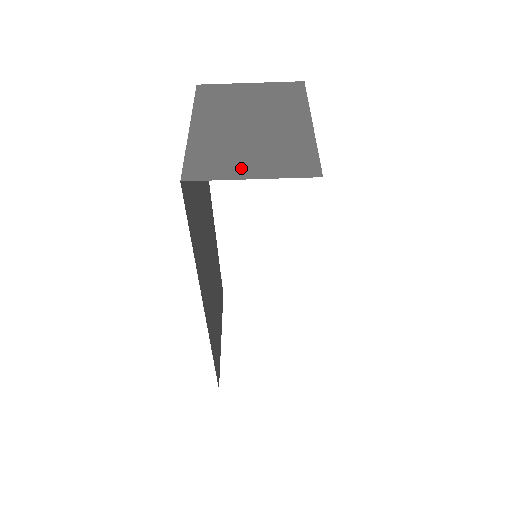
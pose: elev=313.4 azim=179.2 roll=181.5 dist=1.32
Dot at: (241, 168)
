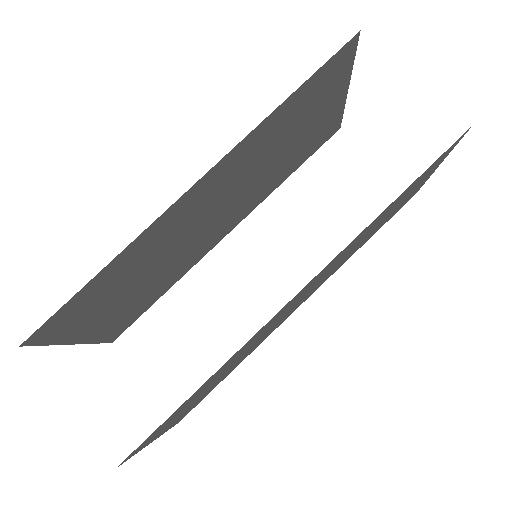
Dot at: occluded
